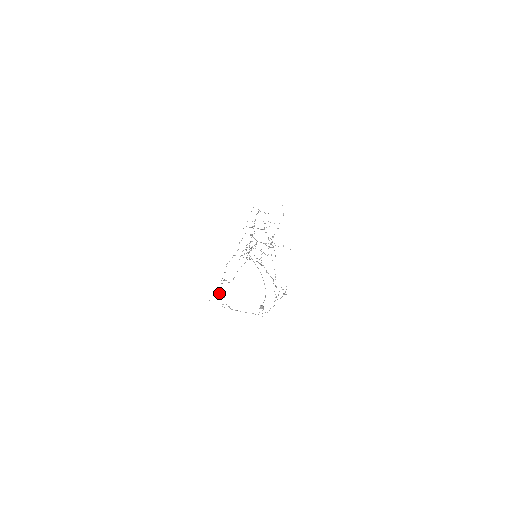
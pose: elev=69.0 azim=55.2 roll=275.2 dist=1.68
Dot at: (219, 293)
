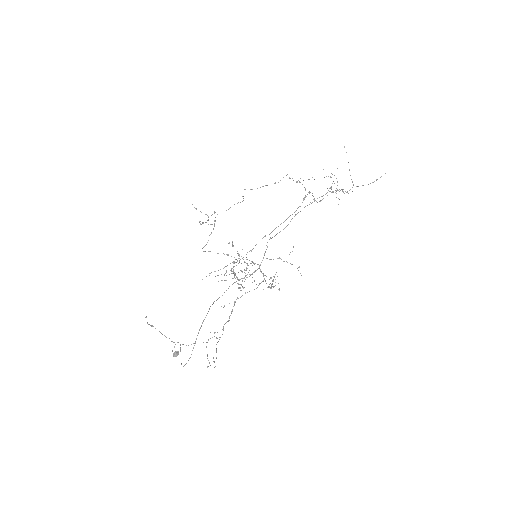
Dot at: occluded
